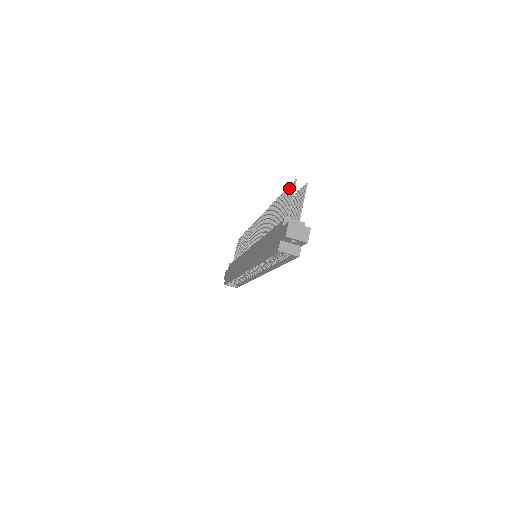
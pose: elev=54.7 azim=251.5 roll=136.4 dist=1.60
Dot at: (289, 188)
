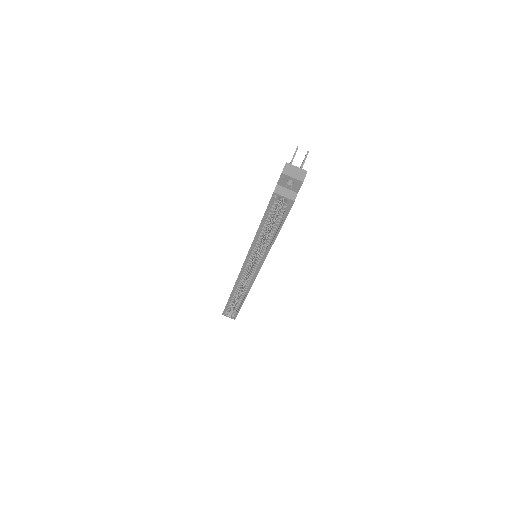
Dot at: occluded
